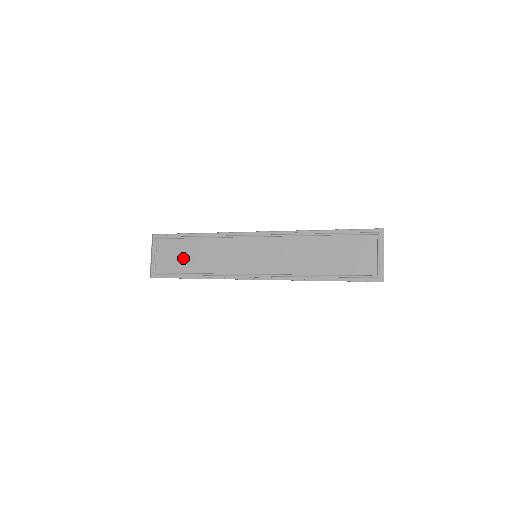
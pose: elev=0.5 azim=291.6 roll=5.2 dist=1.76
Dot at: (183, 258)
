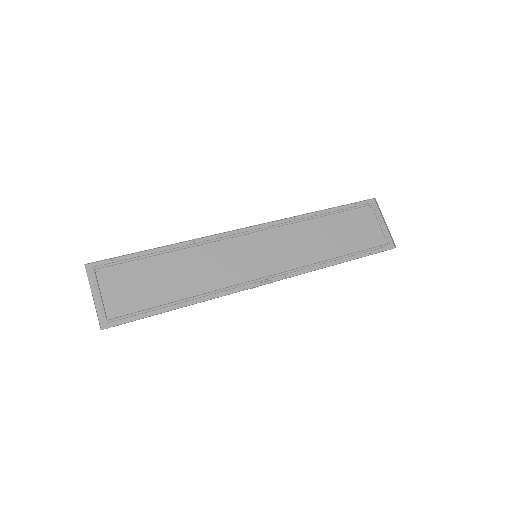
Dot at: (151, 285)
